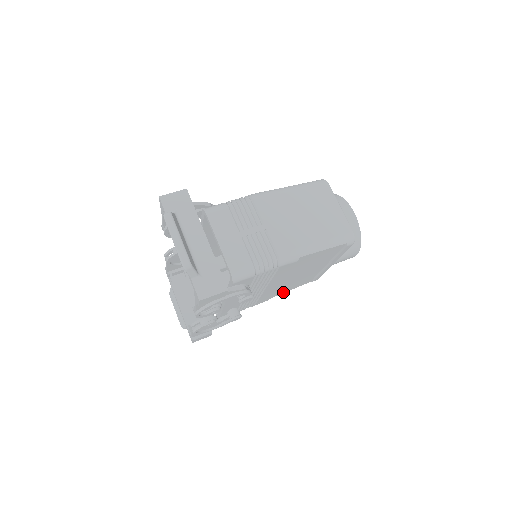
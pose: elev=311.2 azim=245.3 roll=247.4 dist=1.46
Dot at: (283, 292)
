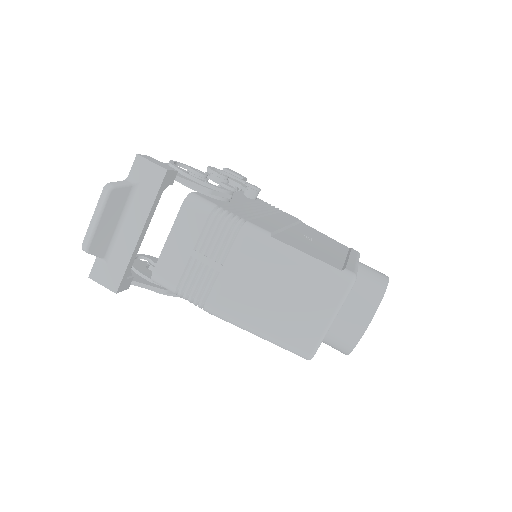
Dot at: occluded
